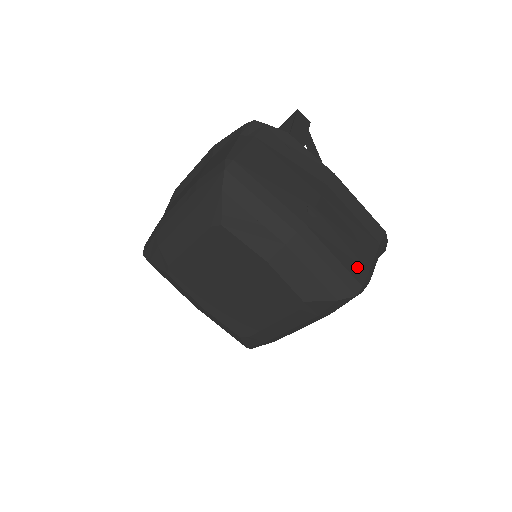
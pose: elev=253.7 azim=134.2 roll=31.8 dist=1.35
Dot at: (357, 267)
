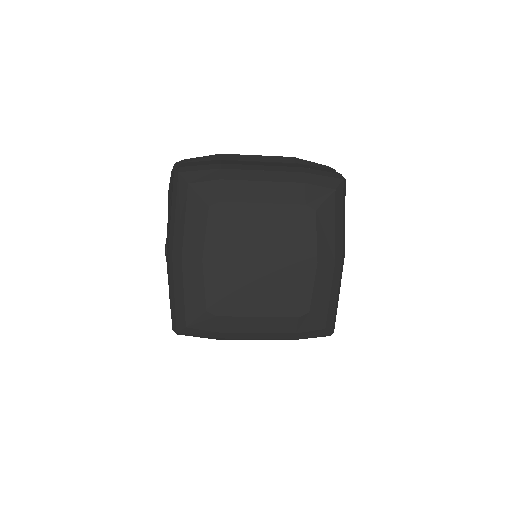
Dot at: occluded
